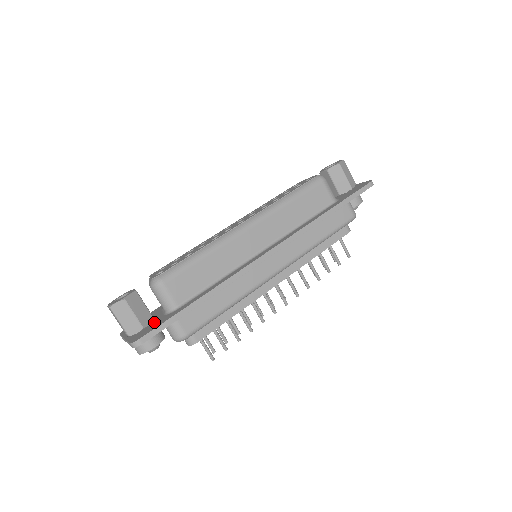
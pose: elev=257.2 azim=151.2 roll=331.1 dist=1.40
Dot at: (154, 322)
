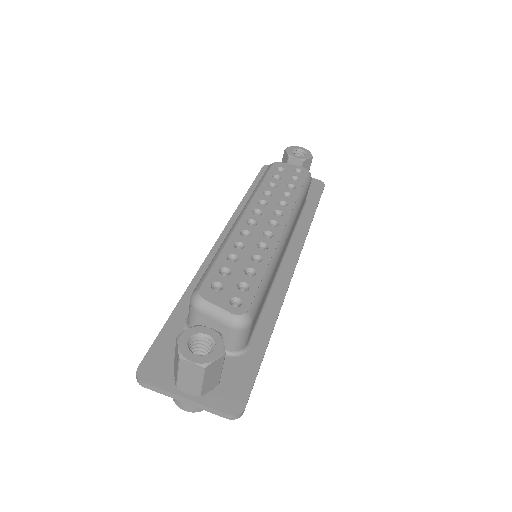
Dot at: (224, 370)
